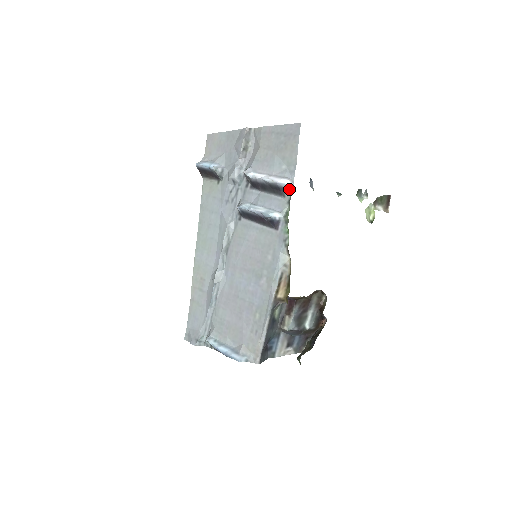
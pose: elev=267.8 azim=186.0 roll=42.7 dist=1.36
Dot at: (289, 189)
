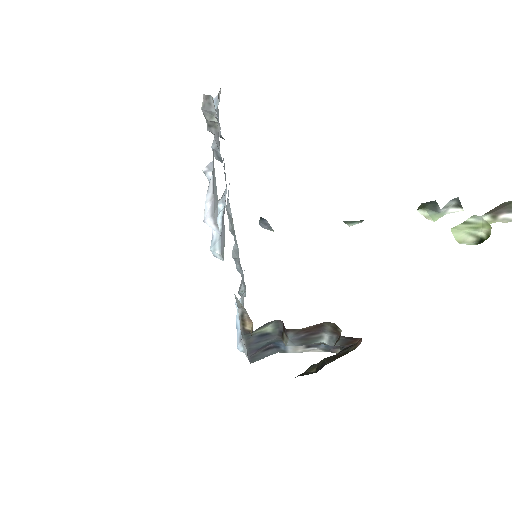
Dot at: (220, 234)
